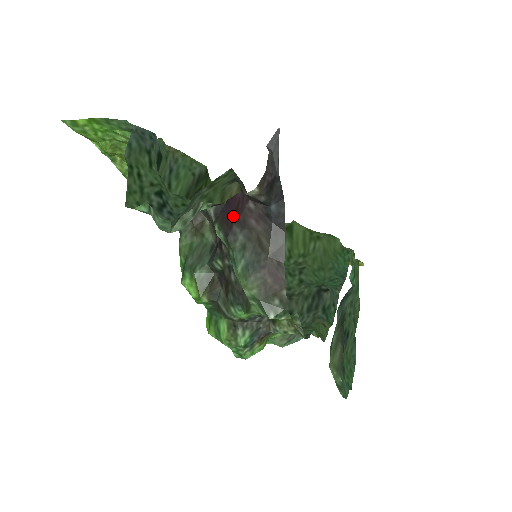
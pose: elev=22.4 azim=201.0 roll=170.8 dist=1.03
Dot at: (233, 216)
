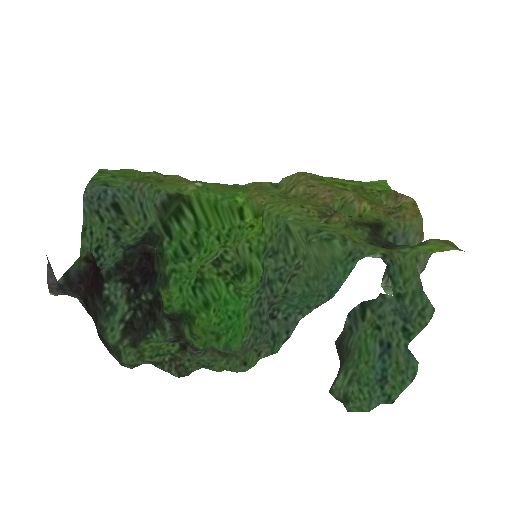
Dot at: (94, 287)
